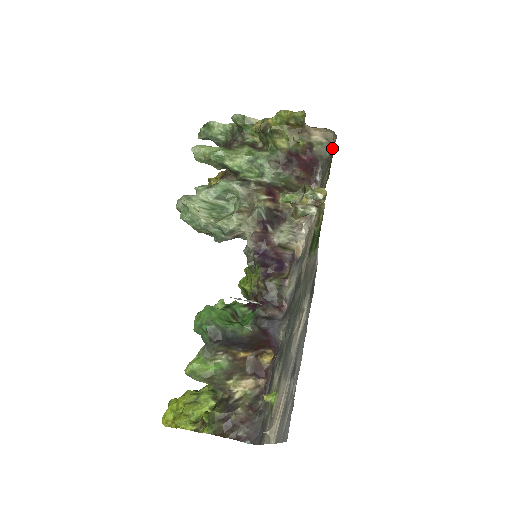
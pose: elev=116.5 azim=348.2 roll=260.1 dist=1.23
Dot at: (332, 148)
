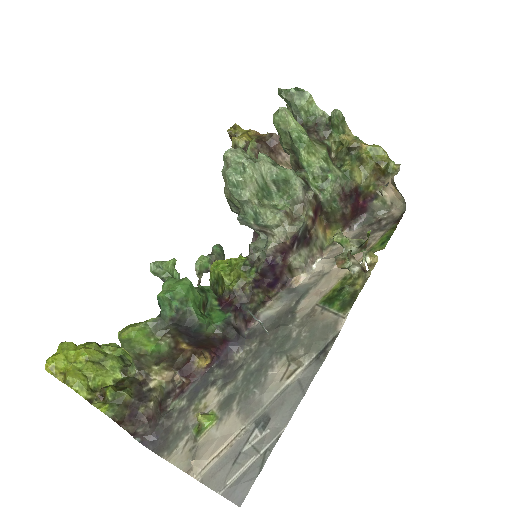
Dot at: (390, 215)
